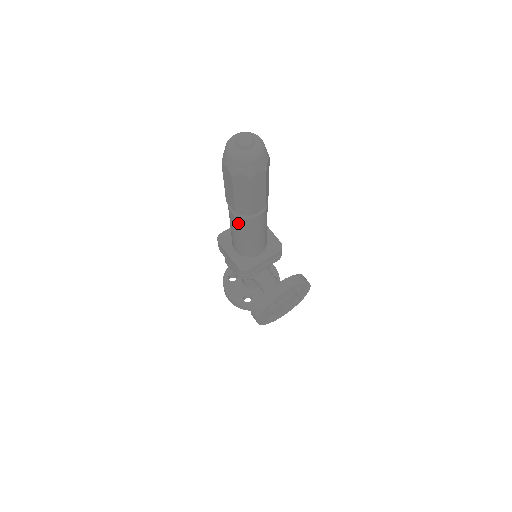
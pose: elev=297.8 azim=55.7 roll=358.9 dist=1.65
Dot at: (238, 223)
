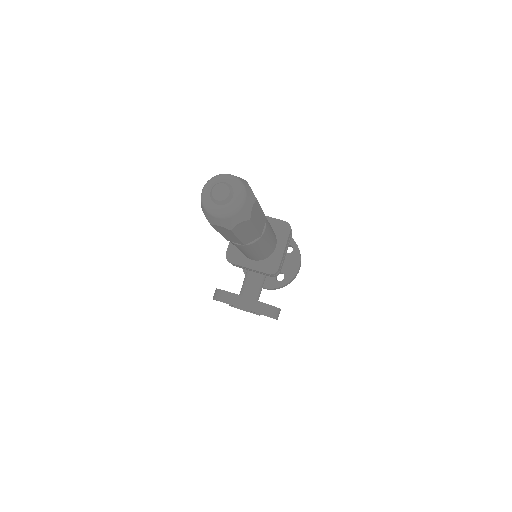
Dot at: occluded
